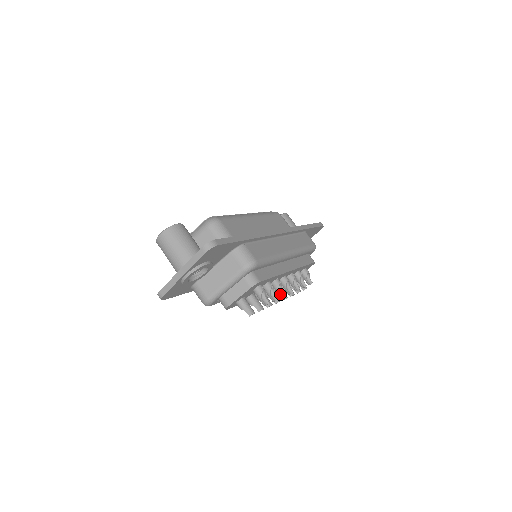
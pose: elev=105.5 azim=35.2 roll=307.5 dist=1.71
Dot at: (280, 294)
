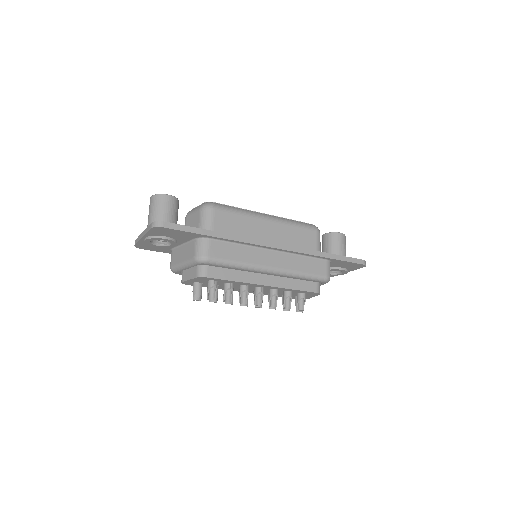
Dot at: (239, 299)
